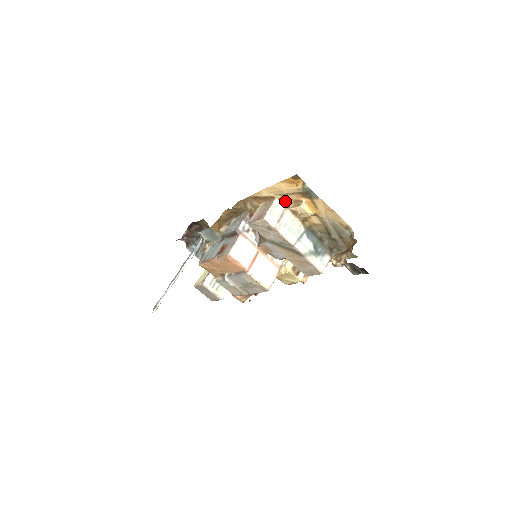
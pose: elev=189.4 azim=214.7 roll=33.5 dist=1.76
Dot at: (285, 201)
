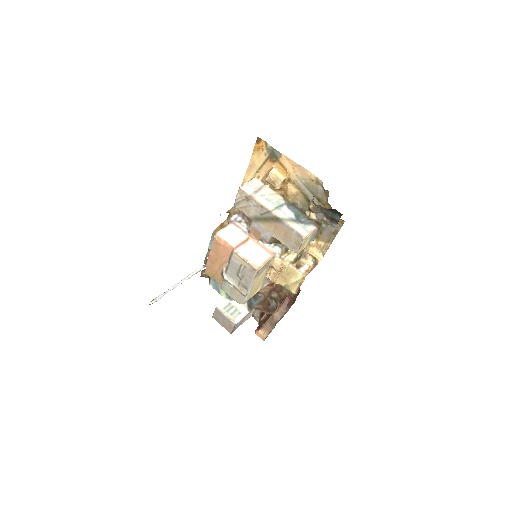
Dot at: (263, 178)
